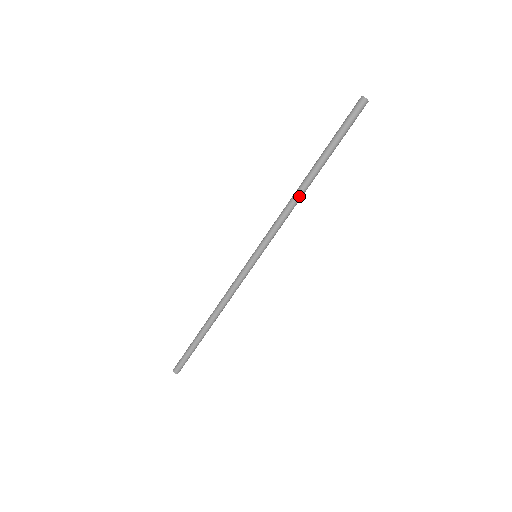
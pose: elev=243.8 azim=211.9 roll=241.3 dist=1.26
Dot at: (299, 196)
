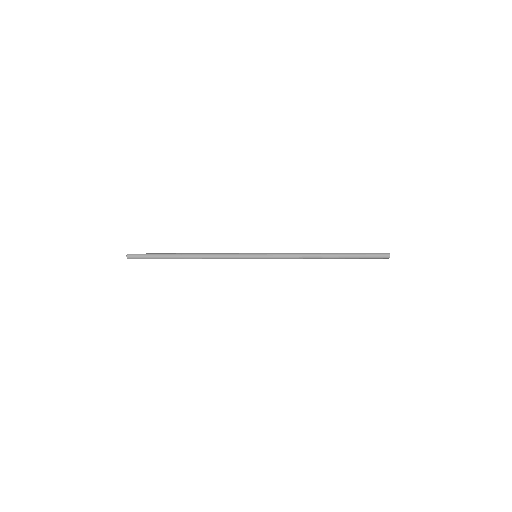
Dot at: (313, 258)
